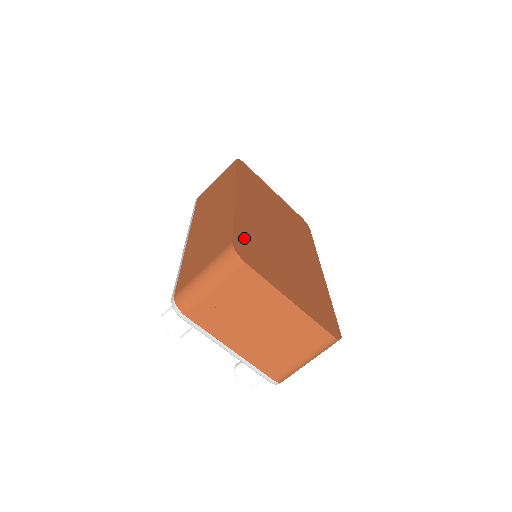
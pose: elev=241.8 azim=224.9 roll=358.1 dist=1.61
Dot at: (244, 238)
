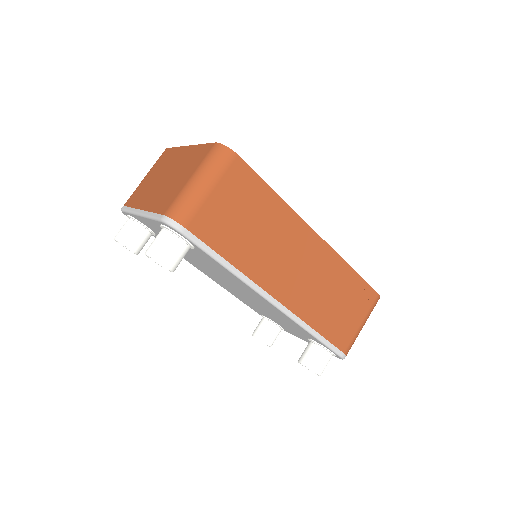
Dot at: occluded
